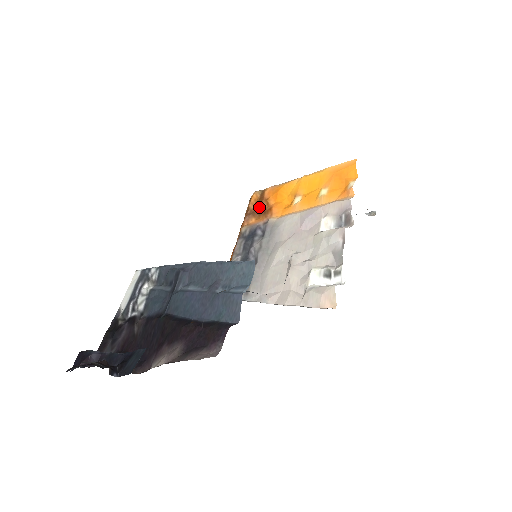
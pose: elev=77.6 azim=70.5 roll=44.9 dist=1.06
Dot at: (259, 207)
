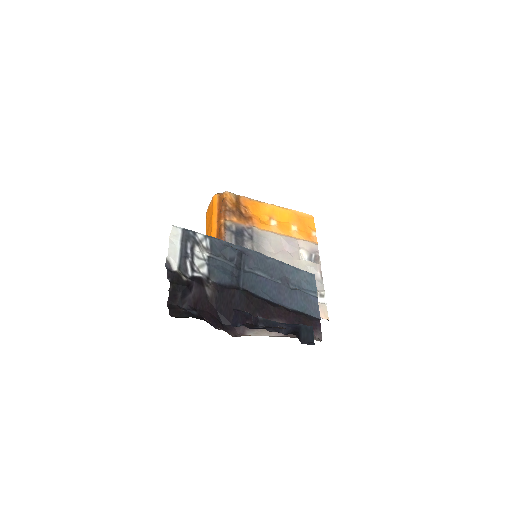
Dot at: (239, 210)
